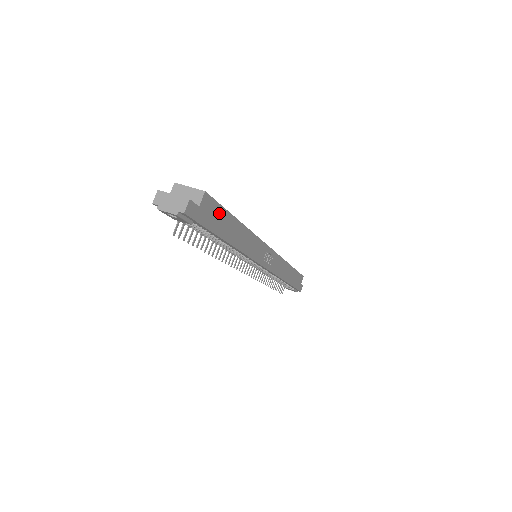
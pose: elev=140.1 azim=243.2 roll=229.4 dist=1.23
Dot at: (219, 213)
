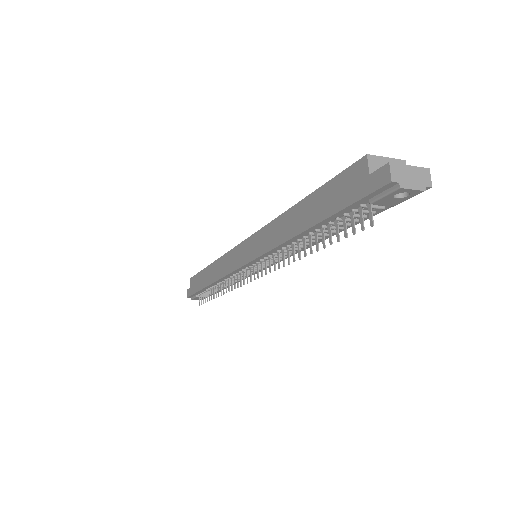
Dot at: occluded
